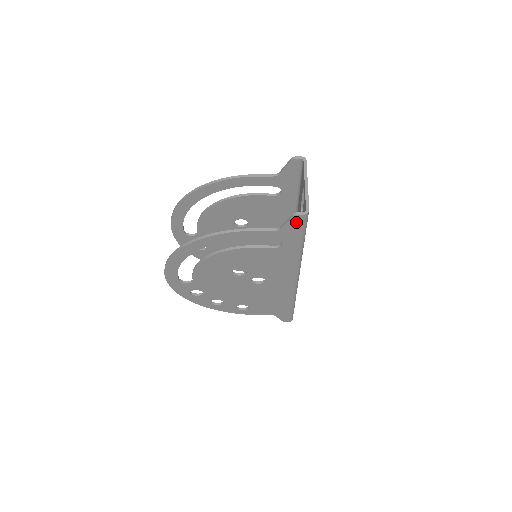
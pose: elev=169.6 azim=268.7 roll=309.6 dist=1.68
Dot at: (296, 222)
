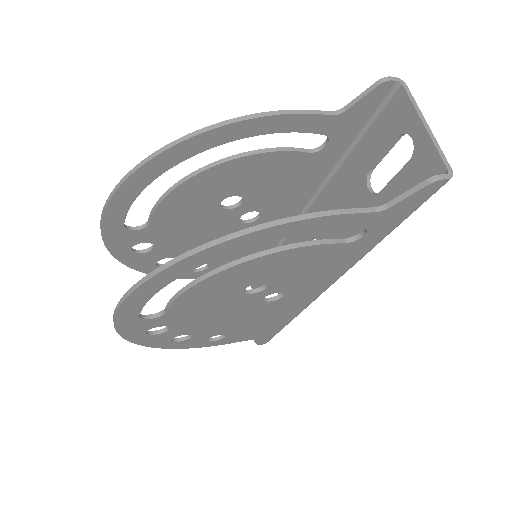
Dot at: (424, 194)
